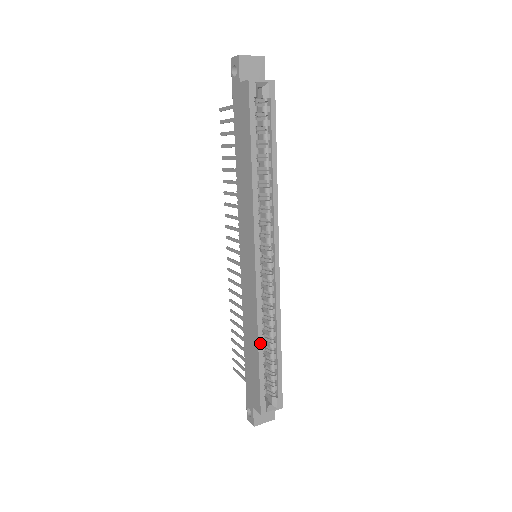
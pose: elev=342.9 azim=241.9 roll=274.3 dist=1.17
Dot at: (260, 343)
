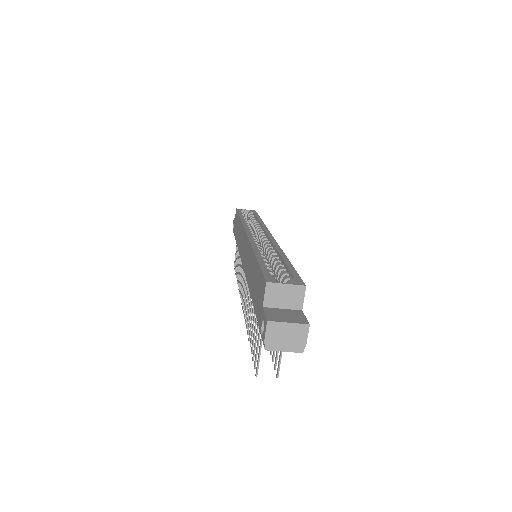
Dot at: (257, 253)
